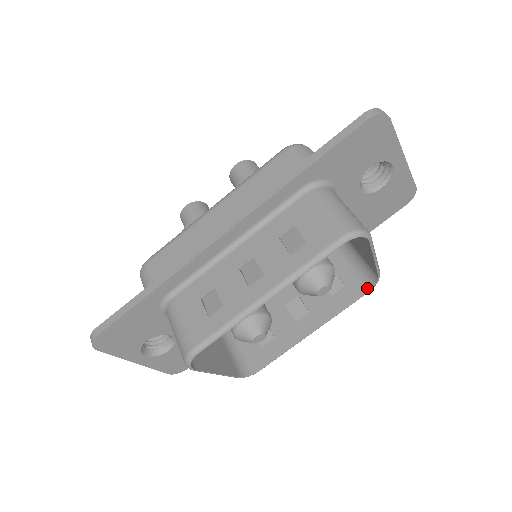
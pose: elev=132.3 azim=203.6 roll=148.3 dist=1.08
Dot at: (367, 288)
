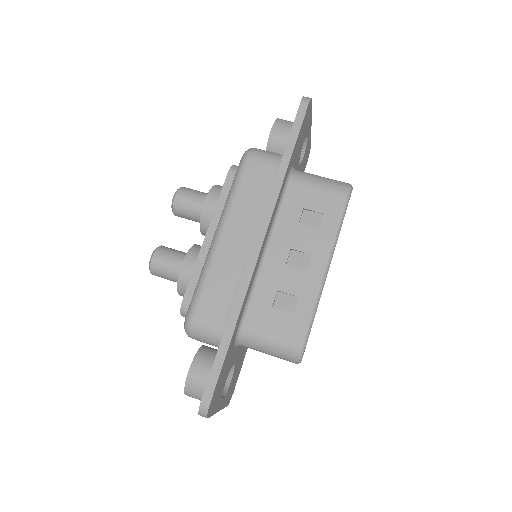
Dot at: occluded
